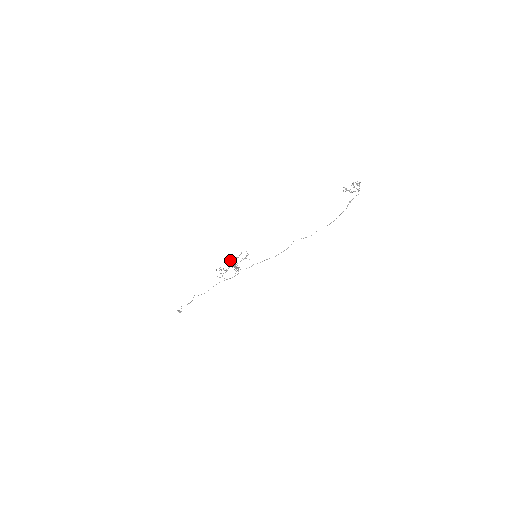
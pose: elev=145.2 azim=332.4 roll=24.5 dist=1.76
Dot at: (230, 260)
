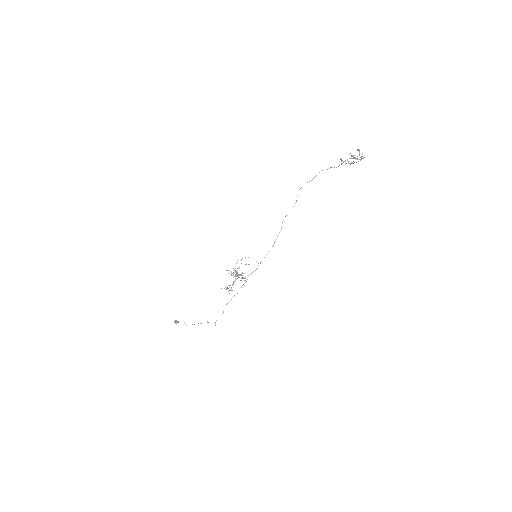
Dot at: occluded
